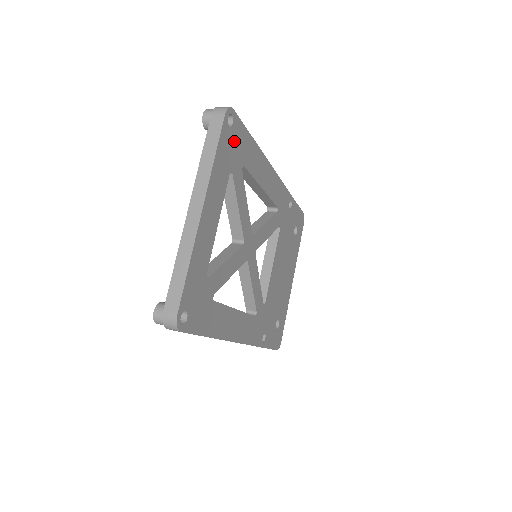
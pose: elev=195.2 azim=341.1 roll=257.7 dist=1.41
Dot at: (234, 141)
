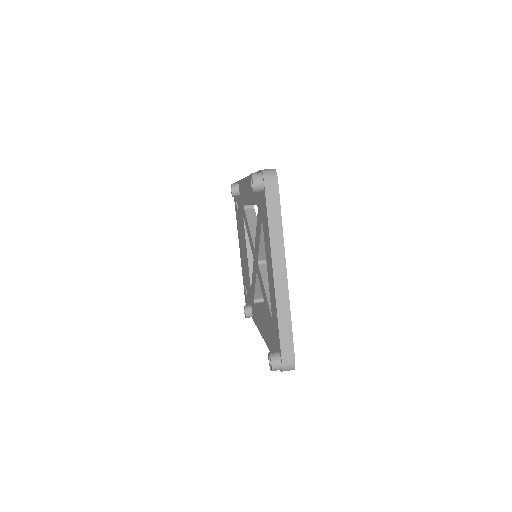
Dot at: occluded
